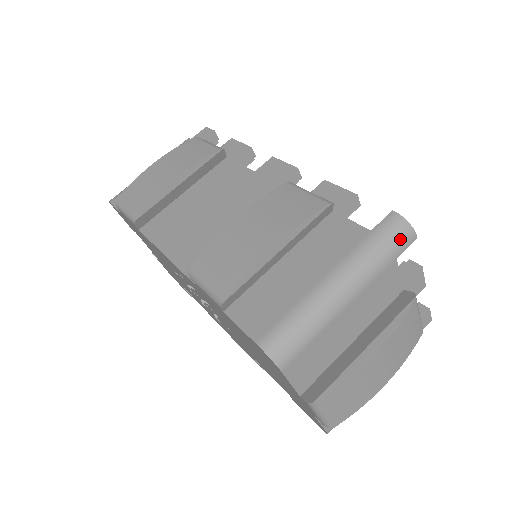
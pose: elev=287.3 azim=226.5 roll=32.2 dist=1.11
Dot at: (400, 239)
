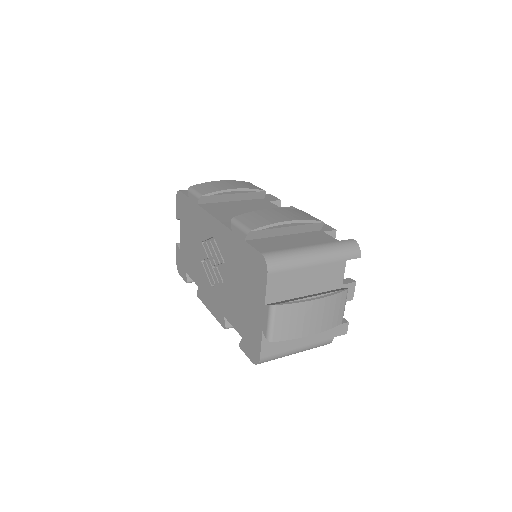
Dot at: (352, 251)
